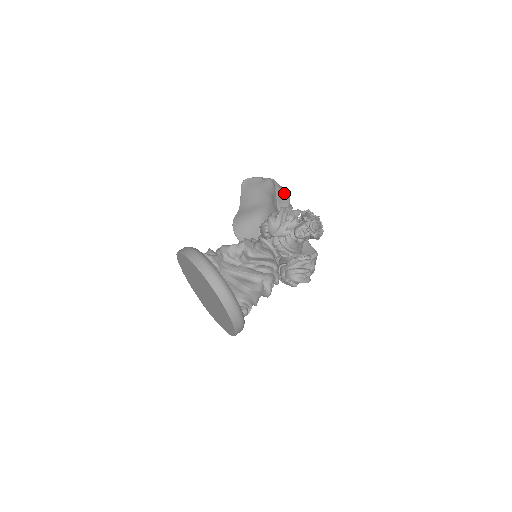
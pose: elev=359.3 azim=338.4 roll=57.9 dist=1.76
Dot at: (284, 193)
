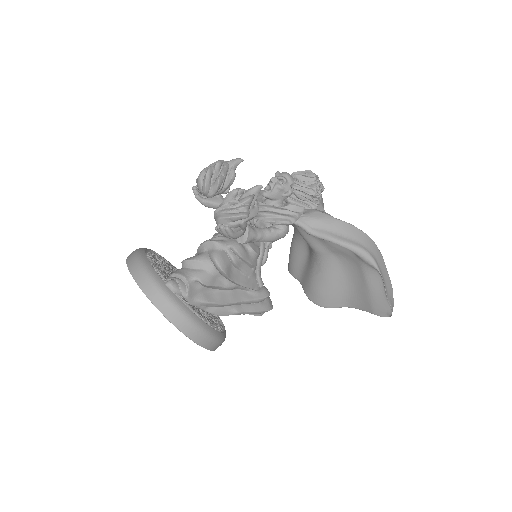
Dot at: occluded
